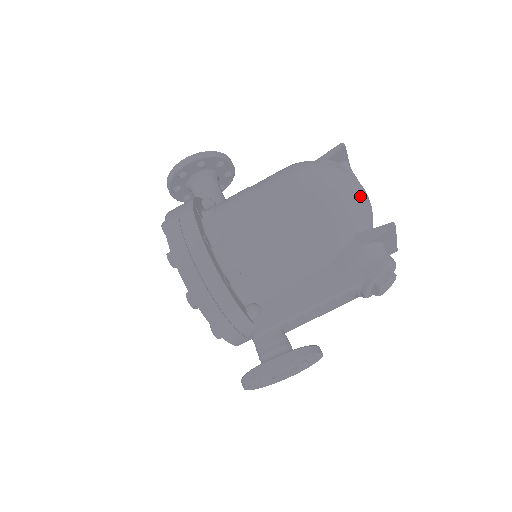
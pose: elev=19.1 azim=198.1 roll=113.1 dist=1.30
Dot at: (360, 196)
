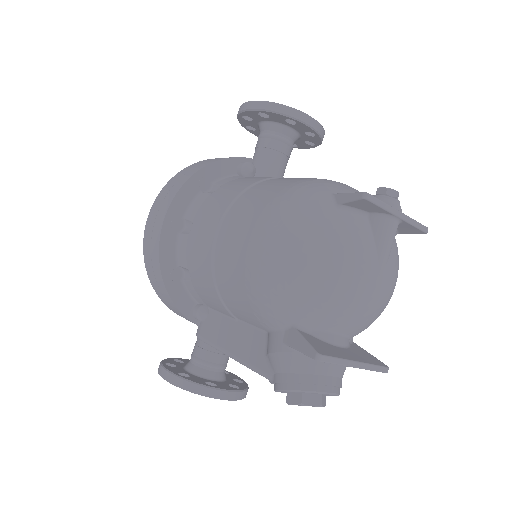
Dot at: (329, 285)
